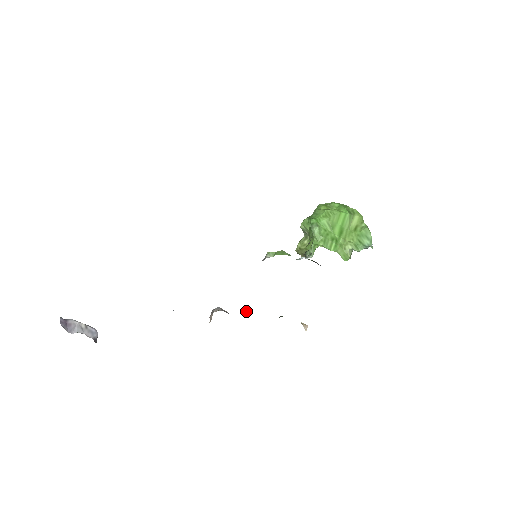
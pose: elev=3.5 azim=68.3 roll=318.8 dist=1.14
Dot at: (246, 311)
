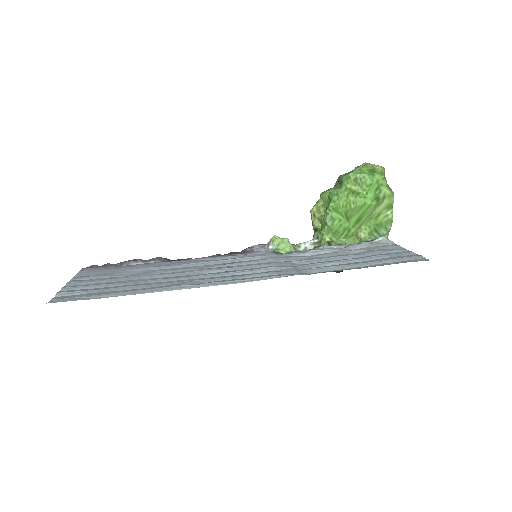
Dot at: occluded
